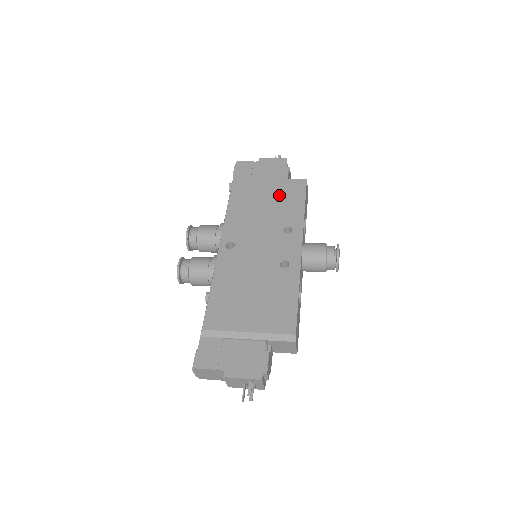
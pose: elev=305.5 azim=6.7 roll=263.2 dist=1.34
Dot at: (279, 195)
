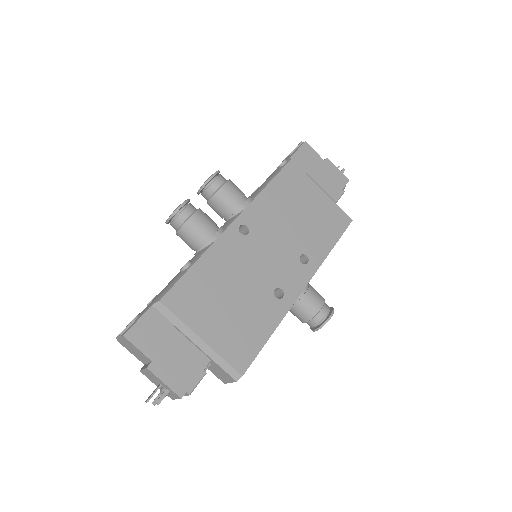
Dot at: (320, 215)
